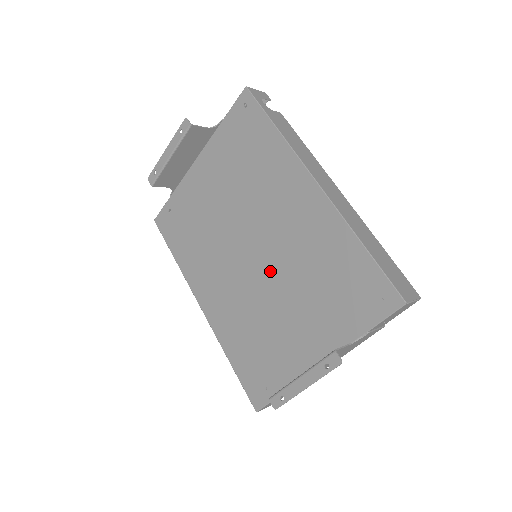
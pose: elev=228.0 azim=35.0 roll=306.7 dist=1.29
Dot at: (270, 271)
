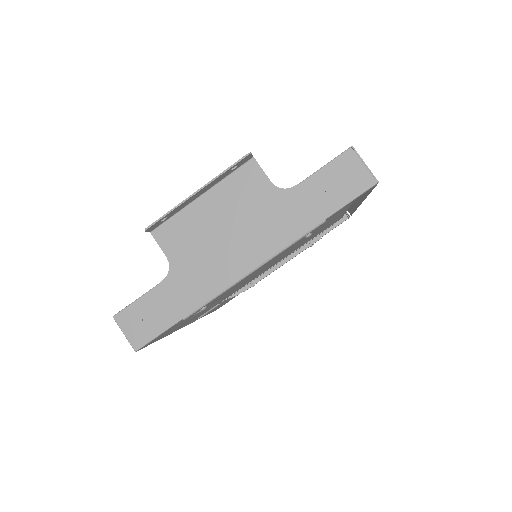
Dot at: occluded
